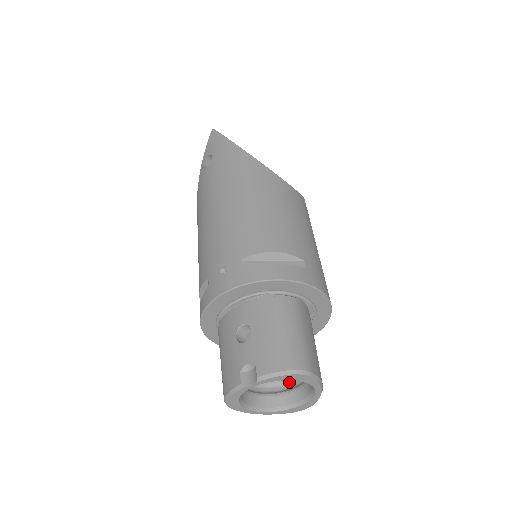
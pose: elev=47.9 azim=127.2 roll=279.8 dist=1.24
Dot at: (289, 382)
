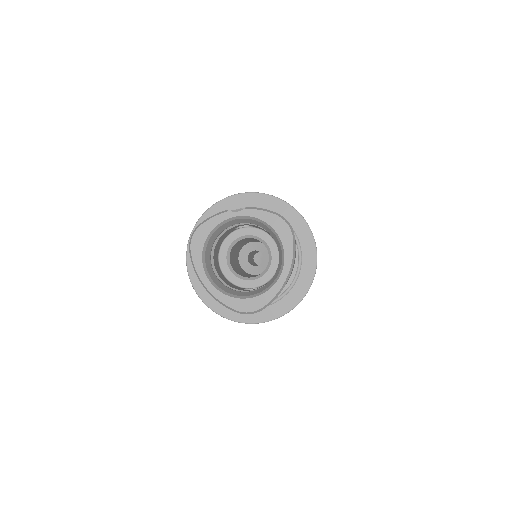
Dot at: occluded
